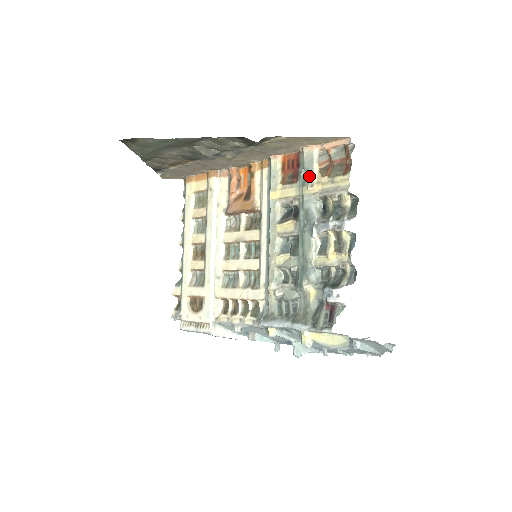
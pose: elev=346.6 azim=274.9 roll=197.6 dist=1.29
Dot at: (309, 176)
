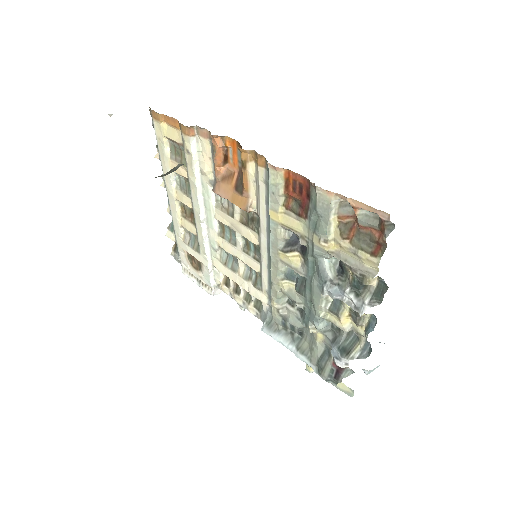
Dot at: (322, 228)
